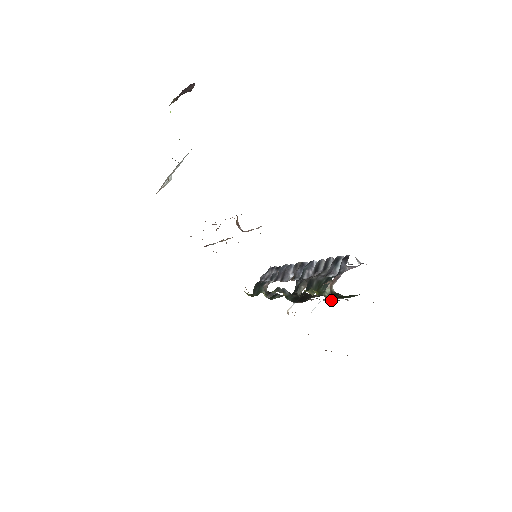
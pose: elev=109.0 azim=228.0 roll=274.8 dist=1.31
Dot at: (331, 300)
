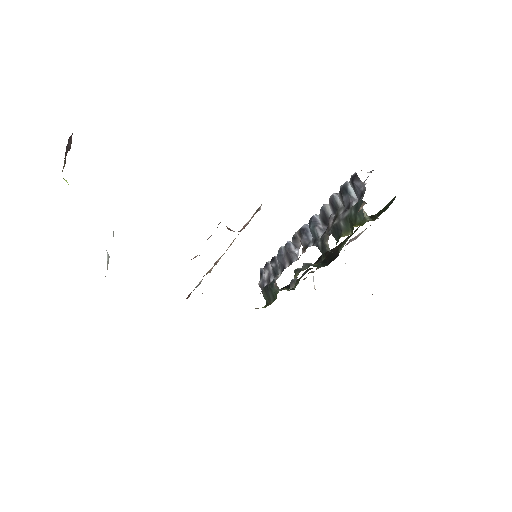
Dot at: (357, 236)
